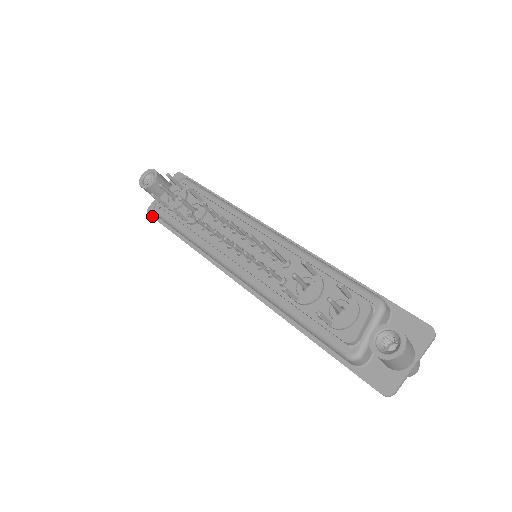
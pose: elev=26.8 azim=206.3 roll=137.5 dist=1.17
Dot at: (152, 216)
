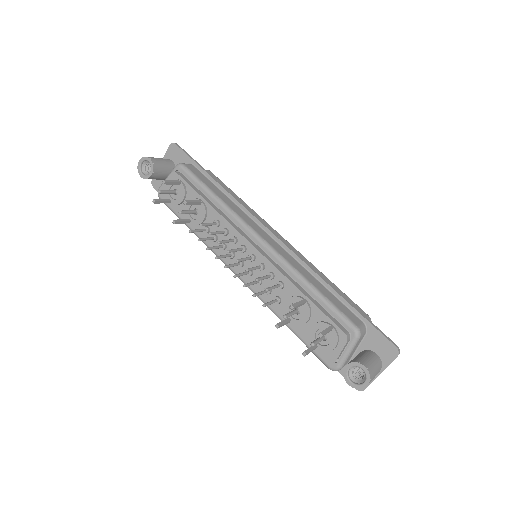
Dot at: (157, 191)
